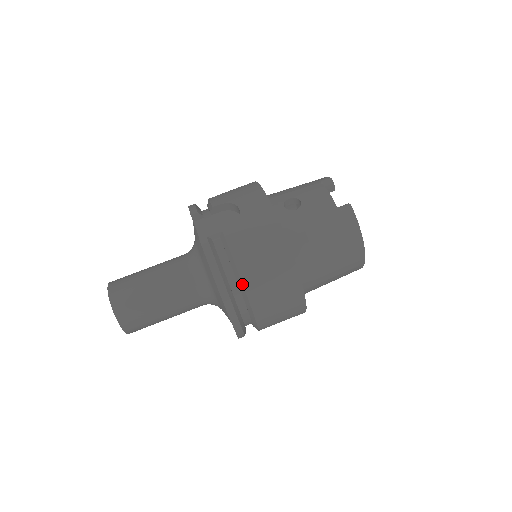
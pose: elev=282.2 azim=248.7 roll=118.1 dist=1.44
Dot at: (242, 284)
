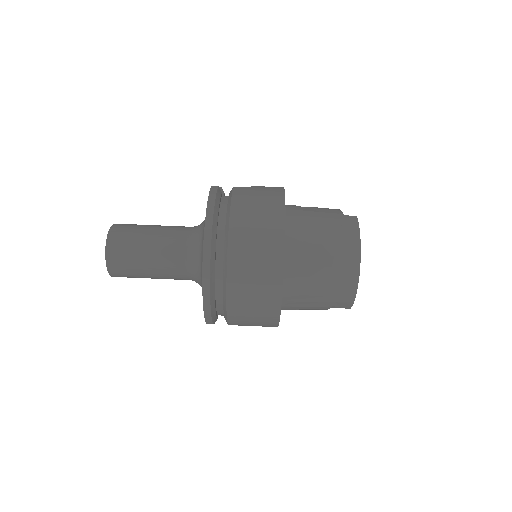
Dot at: (229, 217)
